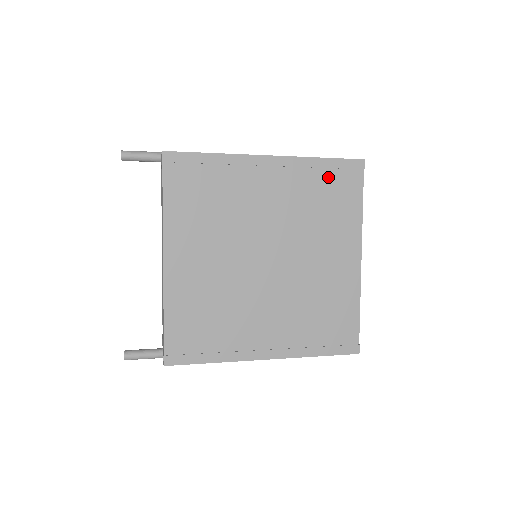
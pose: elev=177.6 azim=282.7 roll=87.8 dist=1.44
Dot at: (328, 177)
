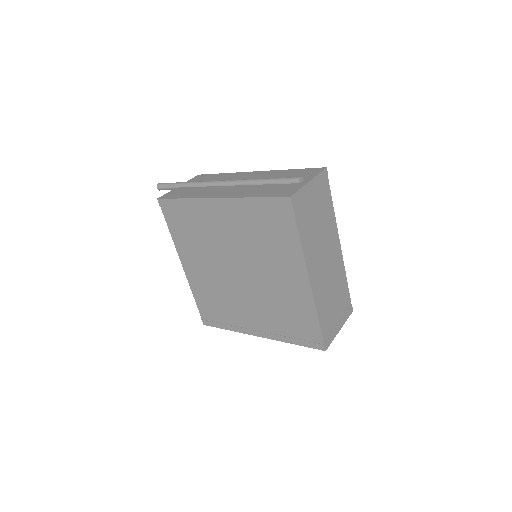
Dot at: (264, 213)
